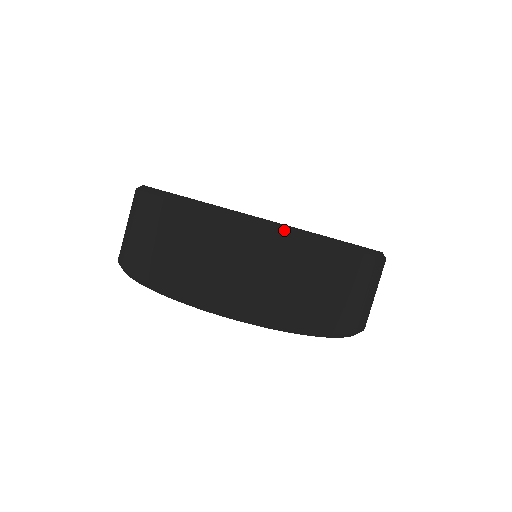
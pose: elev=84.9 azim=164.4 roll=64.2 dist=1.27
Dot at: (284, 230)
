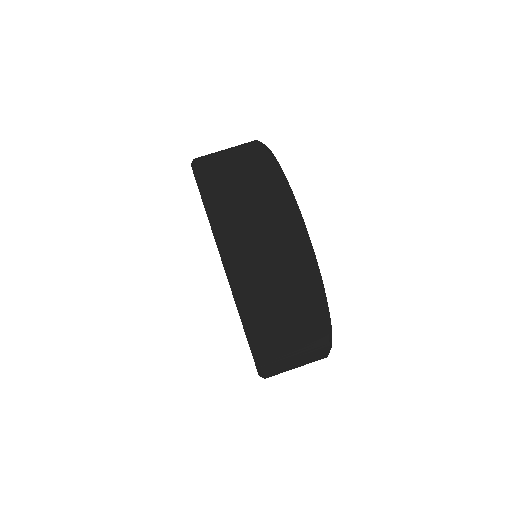
Dot at: (330, 331)
